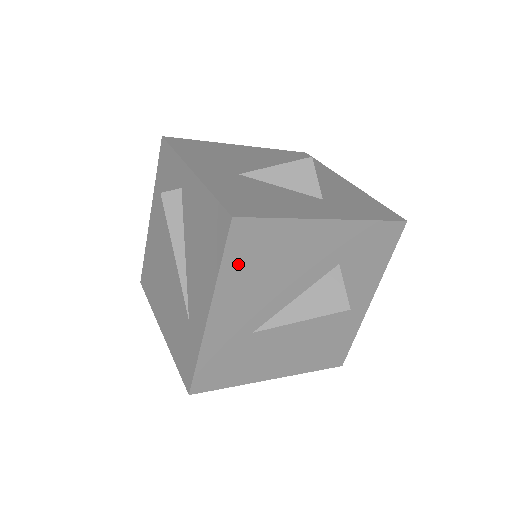
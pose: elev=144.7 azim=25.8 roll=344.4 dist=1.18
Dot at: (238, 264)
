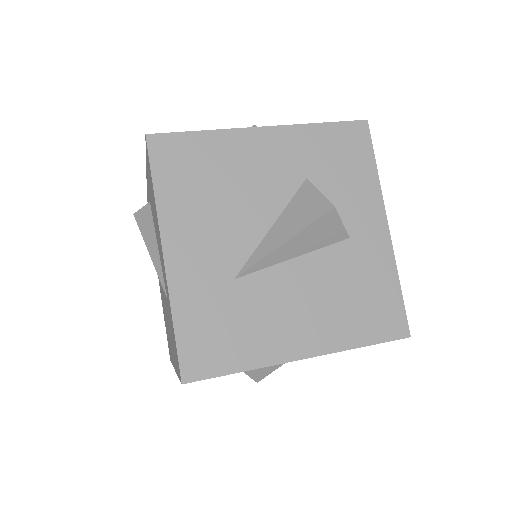
Dot at: (174, 186)
